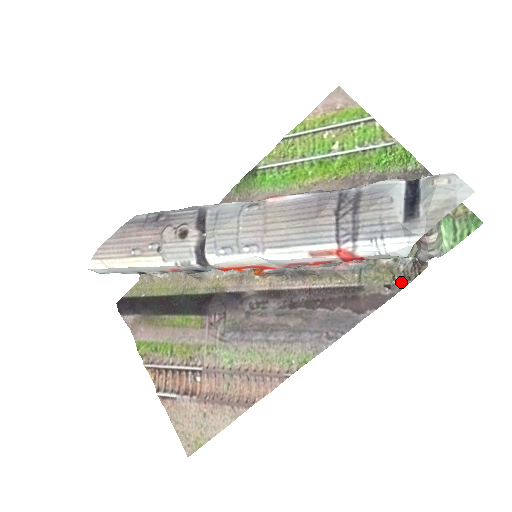
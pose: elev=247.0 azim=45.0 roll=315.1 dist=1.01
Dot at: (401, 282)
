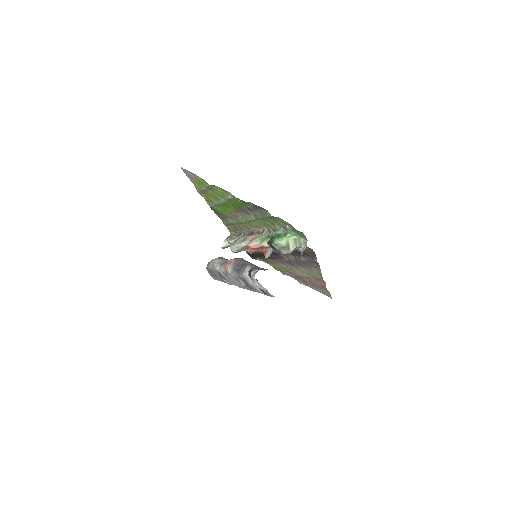
Dot at: occluded
